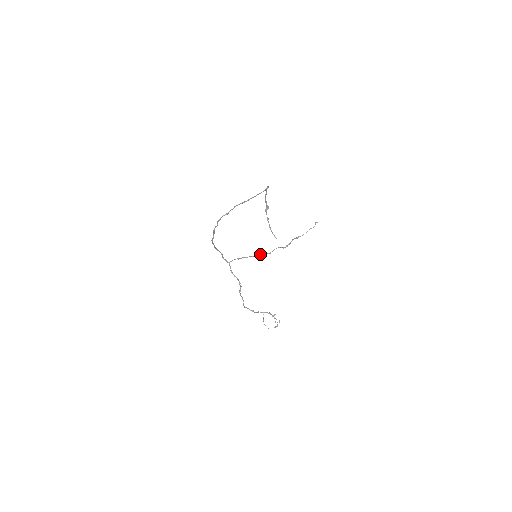
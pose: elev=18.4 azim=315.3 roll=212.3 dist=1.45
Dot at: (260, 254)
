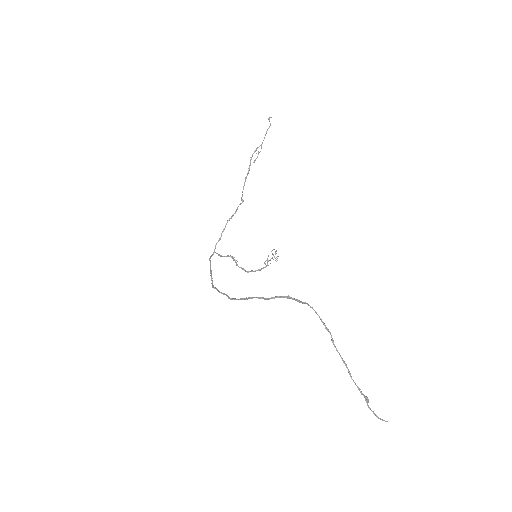
Dot at: occluded
